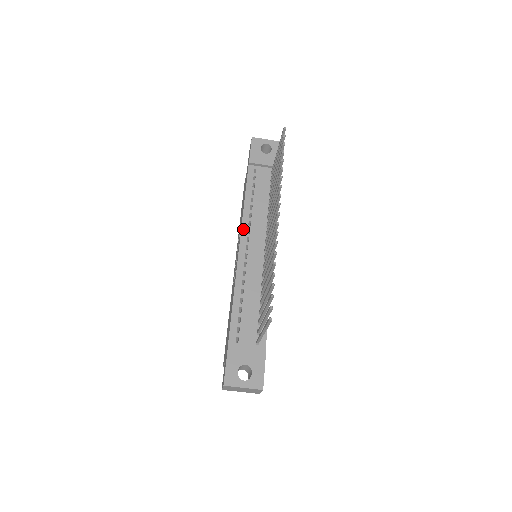
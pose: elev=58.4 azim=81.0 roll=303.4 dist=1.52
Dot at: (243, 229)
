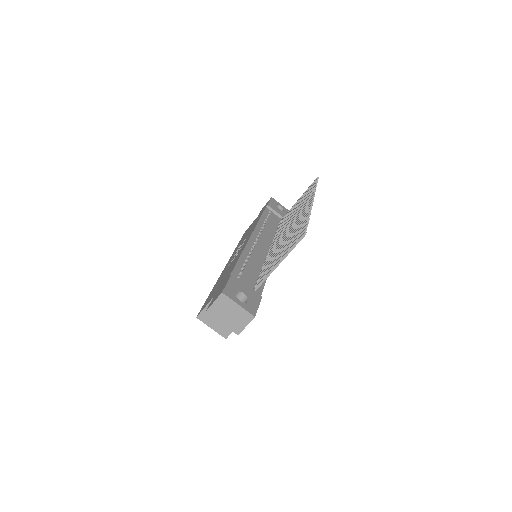
Dot at: (256, 230)
